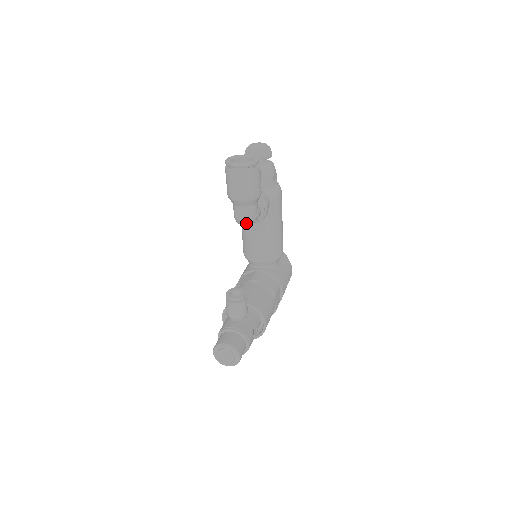
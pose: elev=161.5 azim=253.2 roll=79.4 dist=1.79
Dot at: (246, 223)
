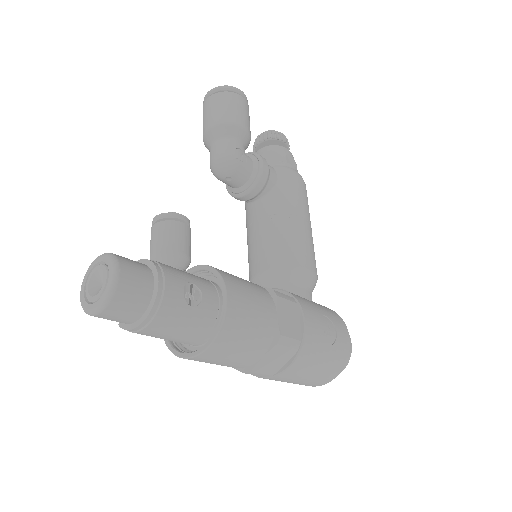
Dot at: (221, 162)
